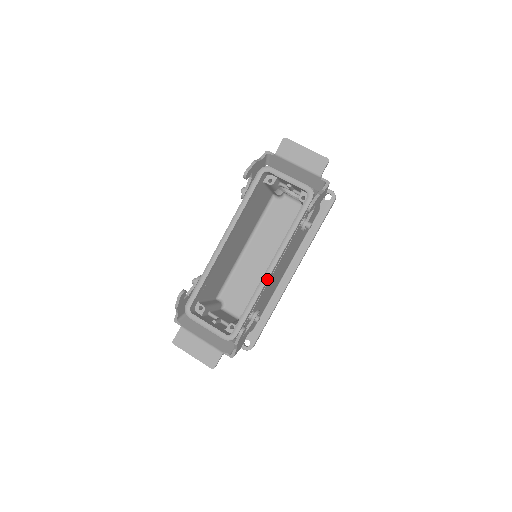
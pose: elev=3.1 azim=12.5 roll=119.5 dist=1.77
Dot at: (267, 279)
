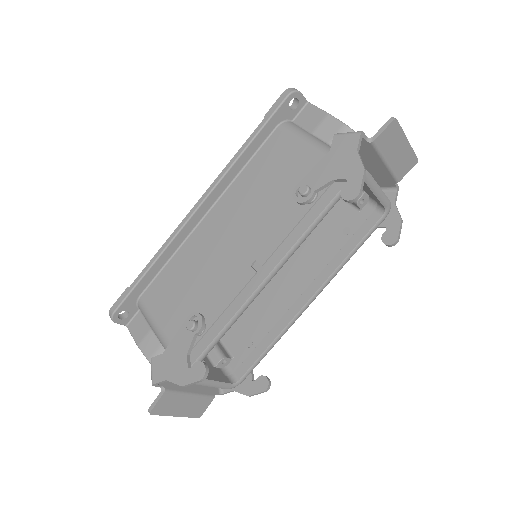
Dot at: (300, 315)
